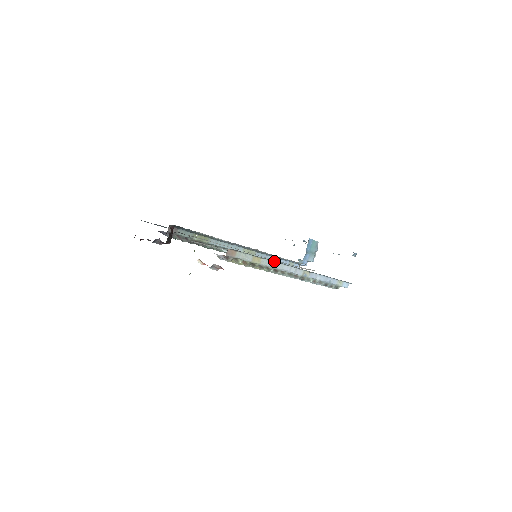
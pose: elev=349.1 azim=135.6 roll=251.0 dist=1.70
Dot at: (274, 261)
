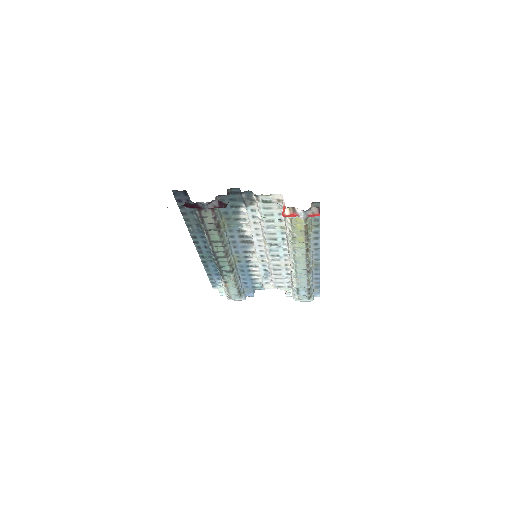
Dot at: (316, 236)
